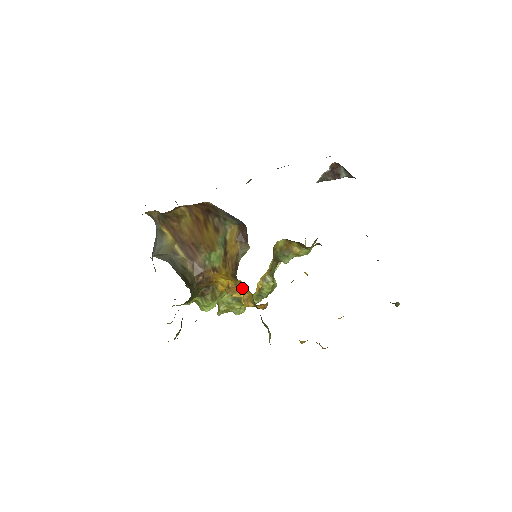
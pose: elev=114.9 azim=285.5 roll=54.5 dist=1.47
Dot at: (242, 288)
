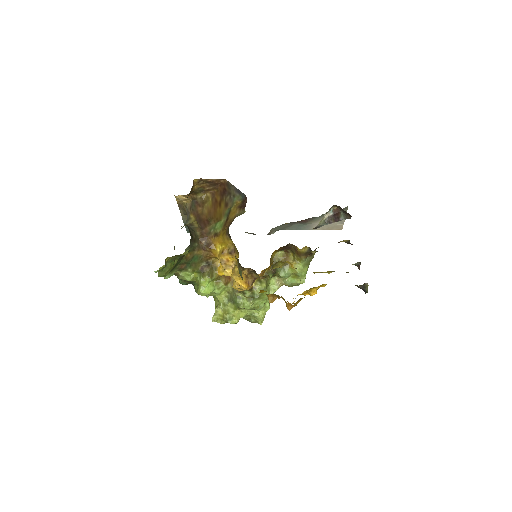
Dot at: (233, 254)
